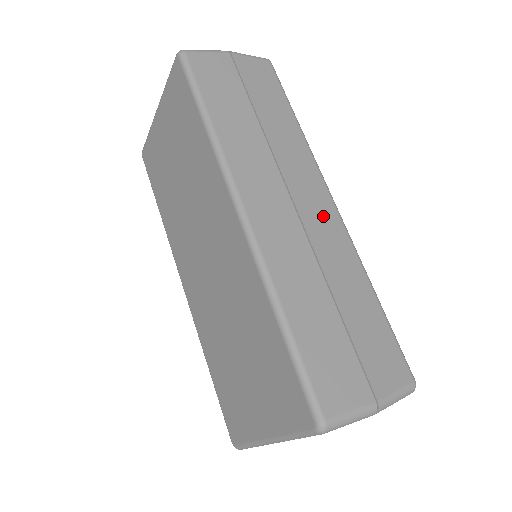
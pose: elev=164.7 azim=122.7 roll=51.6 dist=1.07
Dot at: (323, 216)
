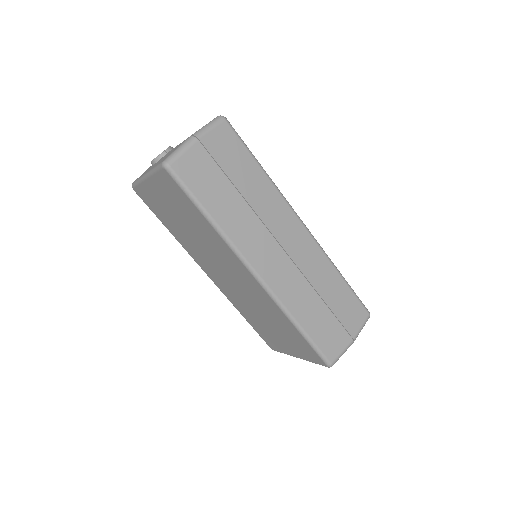
Dot at: (301, 243)
